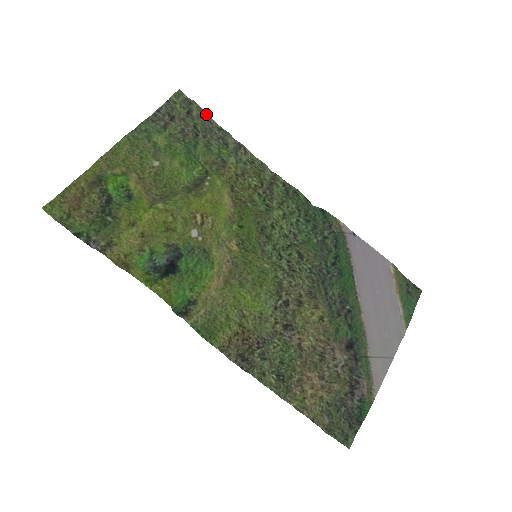
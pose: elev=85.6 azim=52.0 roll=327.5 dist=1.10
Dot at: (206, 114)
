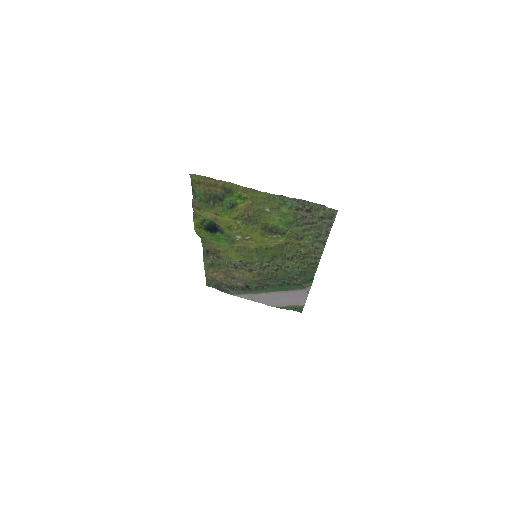
Dot at: (332, 225)
